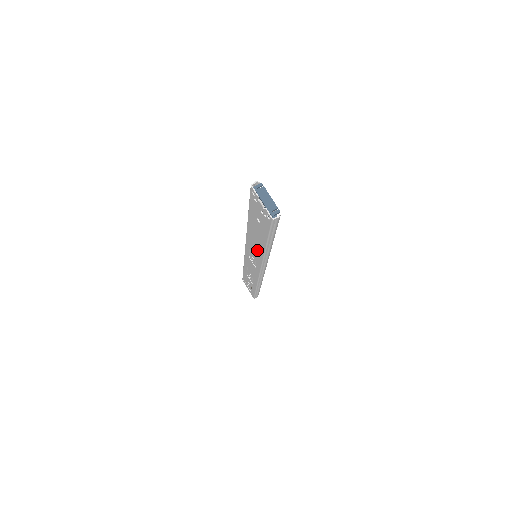
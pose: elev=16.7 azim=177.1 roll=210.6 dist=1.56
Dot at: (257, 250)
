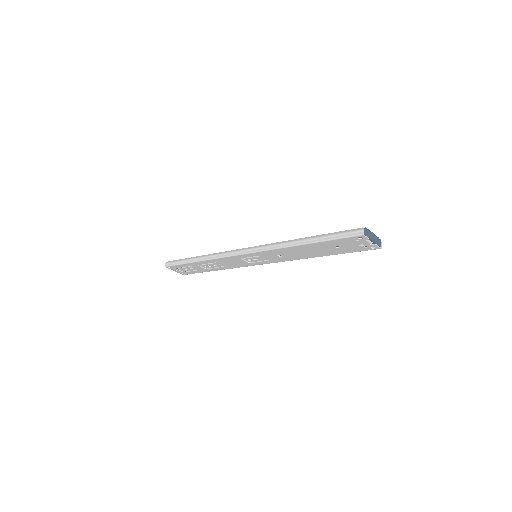
Dot at: (286, 257)
